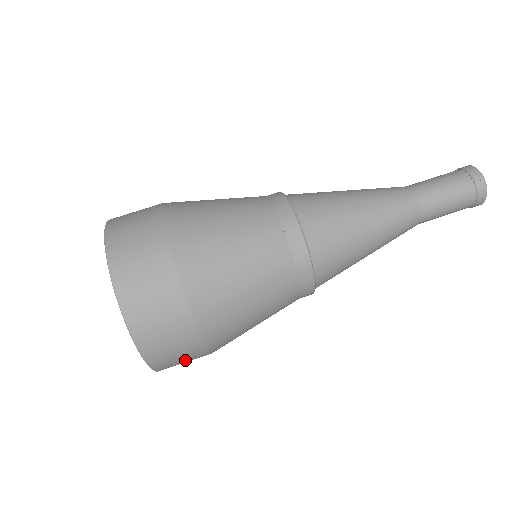
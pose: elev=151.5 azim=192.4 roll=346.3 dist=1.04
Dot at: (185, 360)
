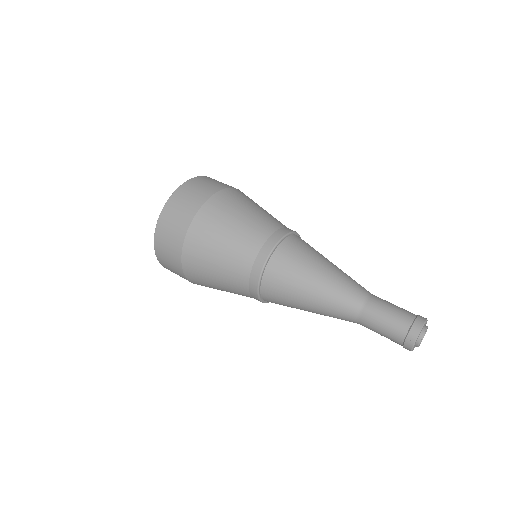
Dot at: occluded
